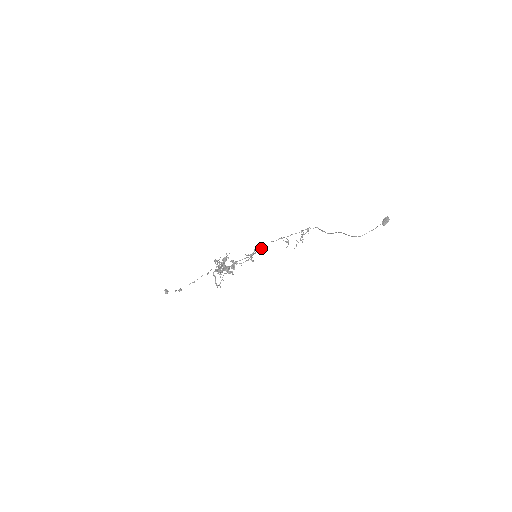
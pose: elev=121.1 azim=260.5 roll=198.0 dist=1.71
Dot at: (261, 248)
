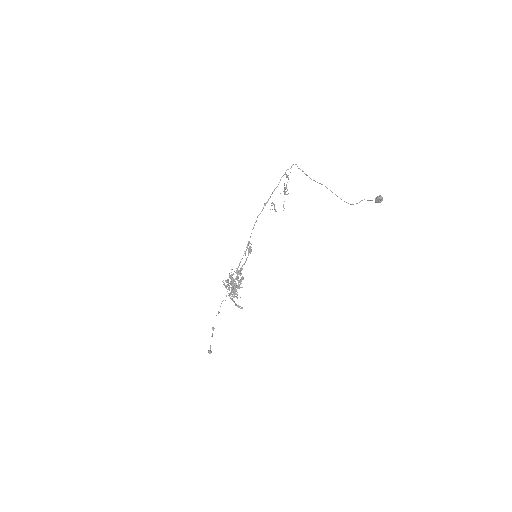
Dot at: occluded
